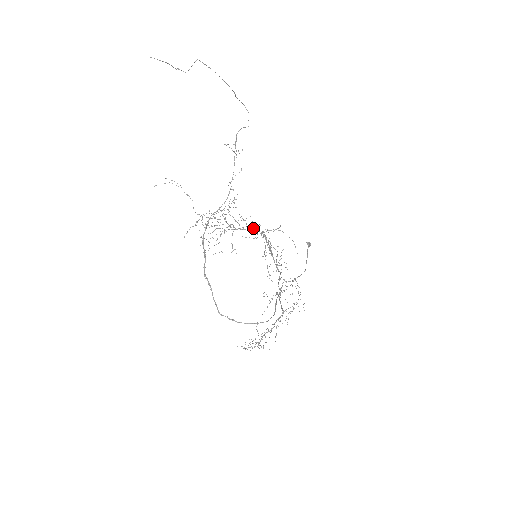
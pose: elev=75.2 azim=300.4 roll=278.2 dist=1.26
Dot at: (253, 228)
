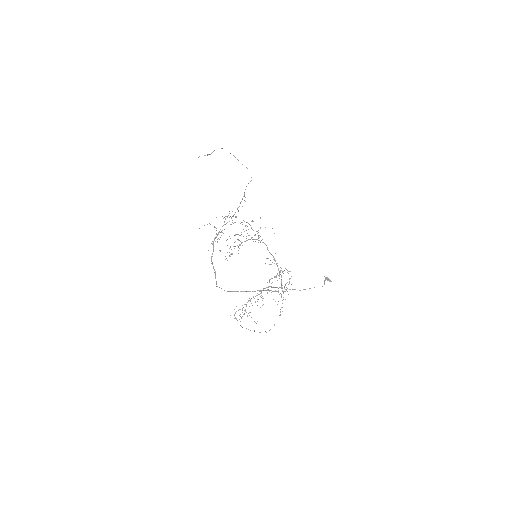
Dot at: (255, 239)
